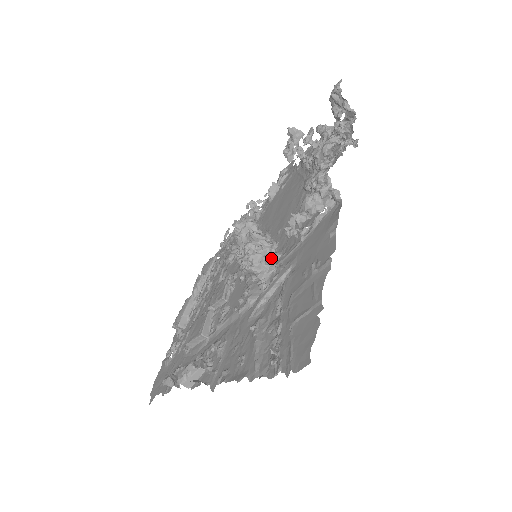
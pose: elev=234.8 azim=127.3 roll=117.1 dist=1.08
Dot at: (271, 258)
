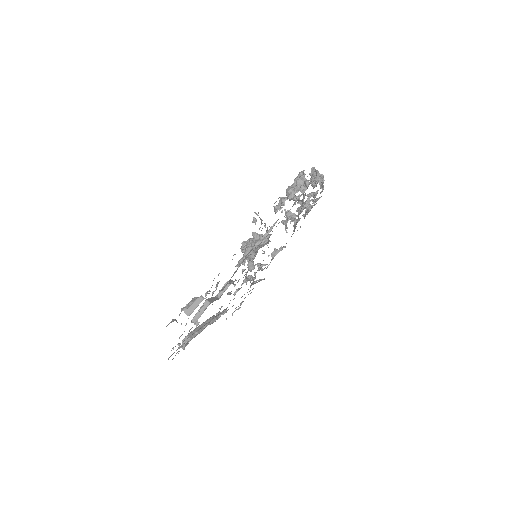
Dot at: occluded
